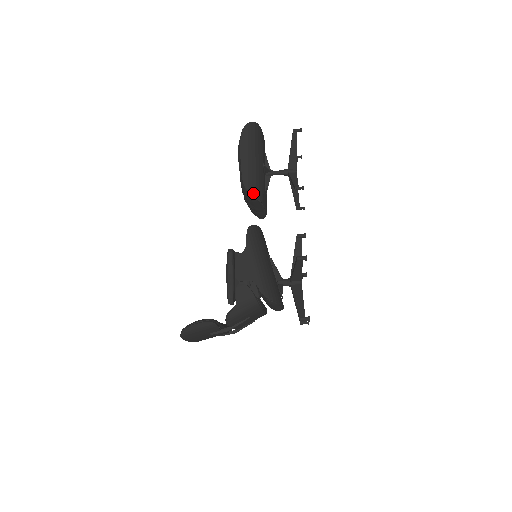
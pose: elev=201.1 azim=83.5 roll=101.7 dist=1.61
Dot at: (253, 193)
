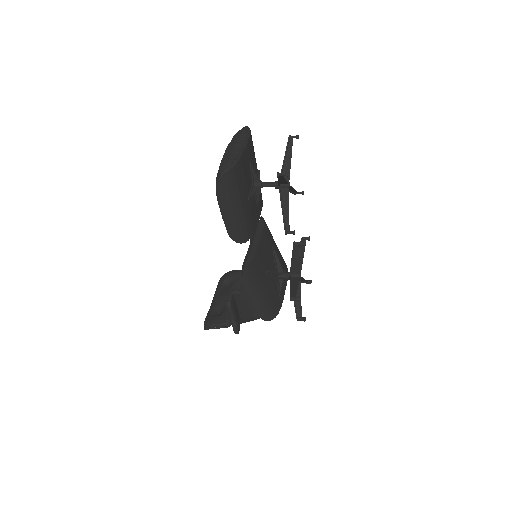
Dot at: (241, 241)
